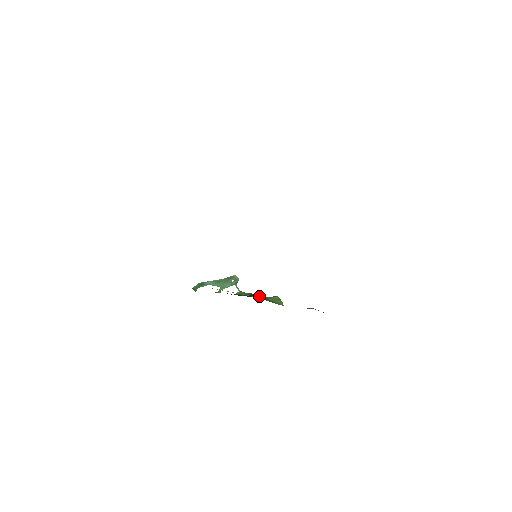
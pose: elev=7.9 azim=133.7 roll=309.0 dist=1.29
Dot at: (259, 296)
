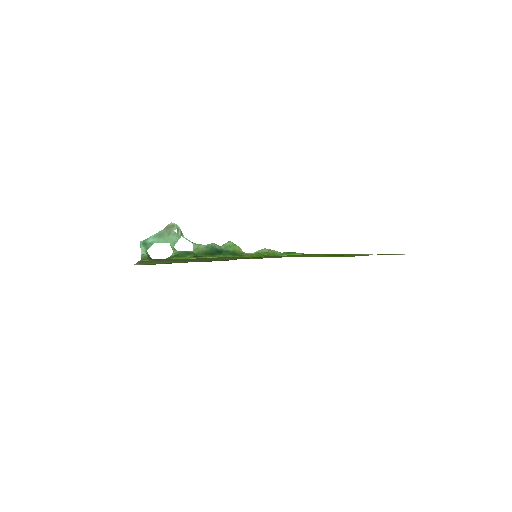
Dot at: (219, 248)
